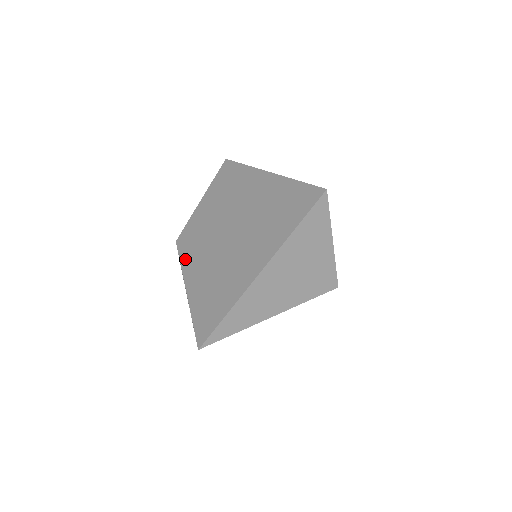
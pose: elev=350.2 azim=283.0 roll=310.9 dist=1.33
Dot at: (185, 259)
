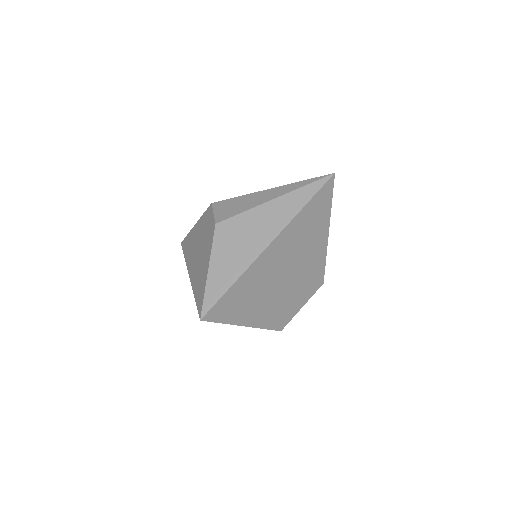
Dot at: occluded
